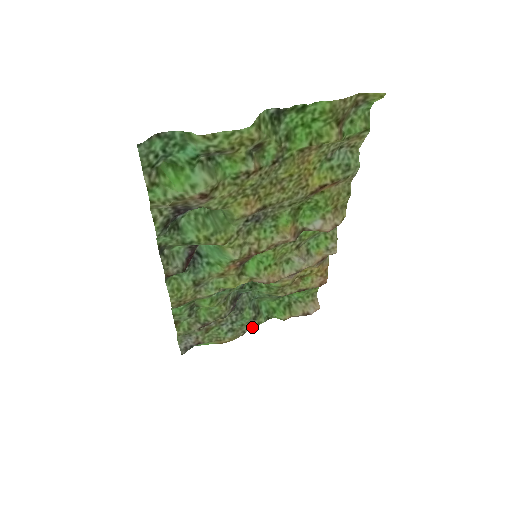
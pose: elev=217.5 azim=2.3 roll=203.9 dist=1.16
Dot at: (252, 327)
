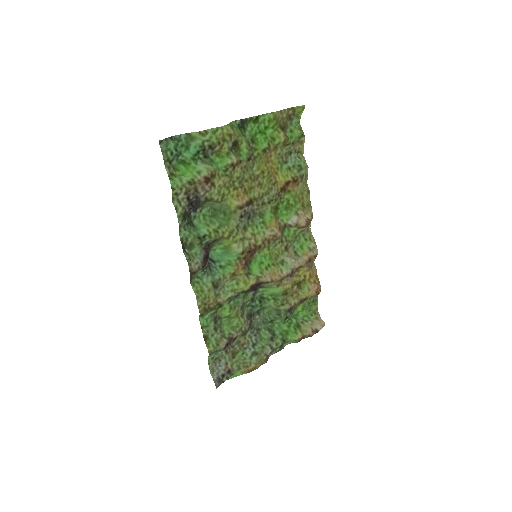
Dot at: (272, 349)
